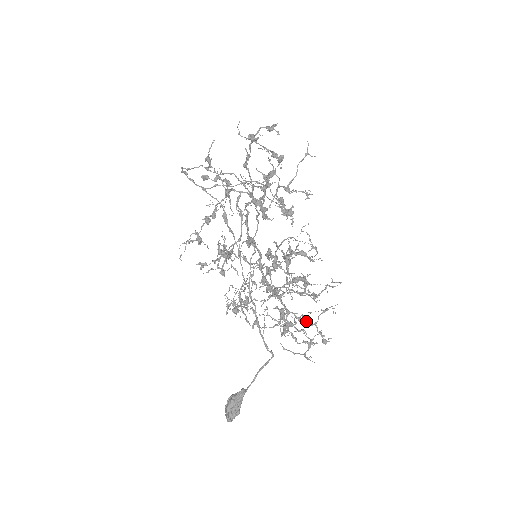
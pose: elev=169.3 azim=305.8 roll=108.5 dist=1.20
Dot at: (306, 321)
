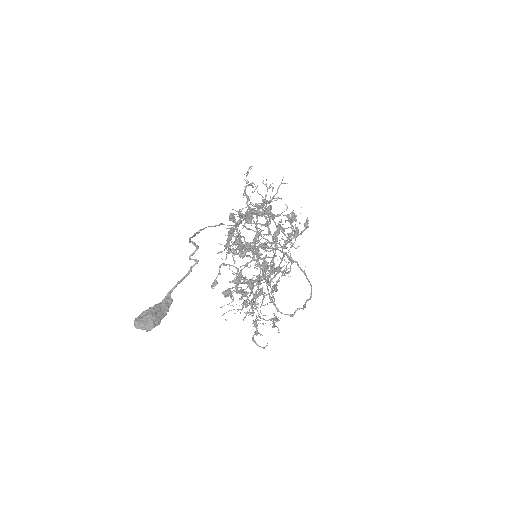
Dot at: (241, 218)
